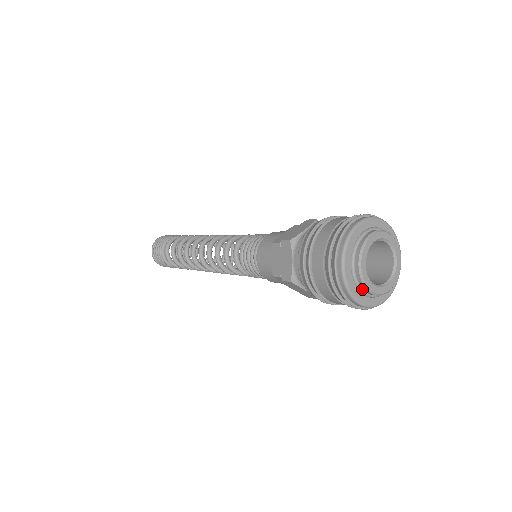
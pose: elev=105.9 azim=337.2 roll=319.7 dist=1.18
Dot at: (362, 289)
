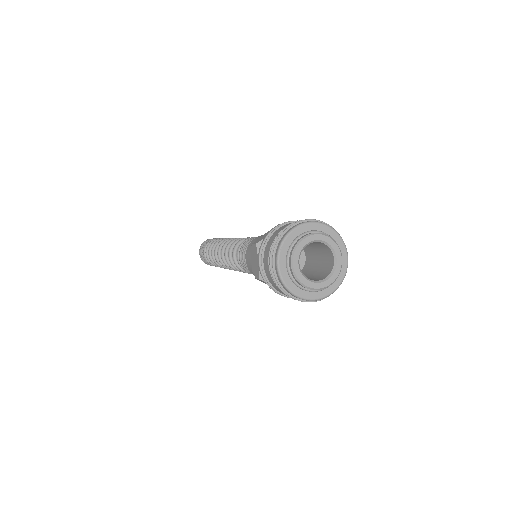
Dot at: (289, 258)
